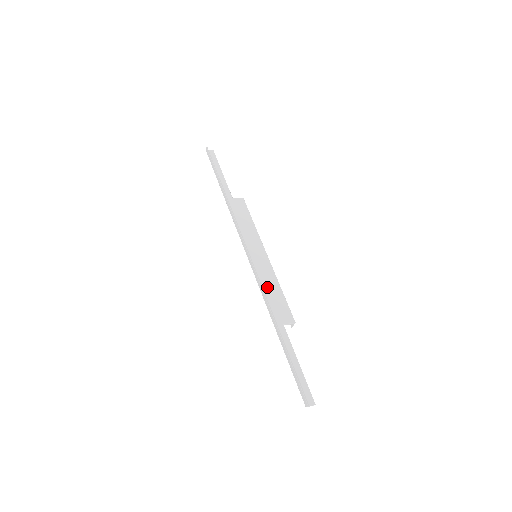
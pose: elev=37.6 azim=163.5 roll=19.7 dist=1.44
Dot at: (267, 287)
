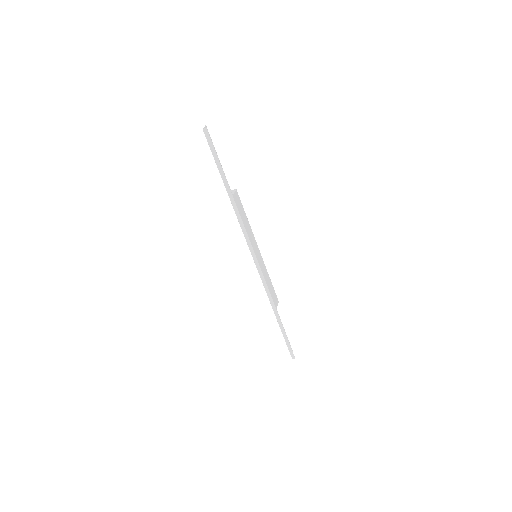
Dot at: (266, 283)
